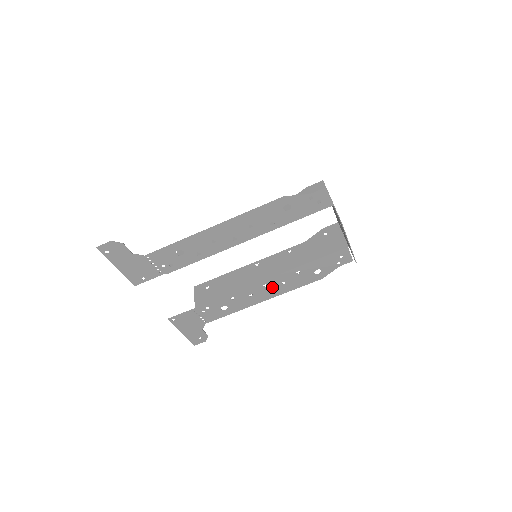
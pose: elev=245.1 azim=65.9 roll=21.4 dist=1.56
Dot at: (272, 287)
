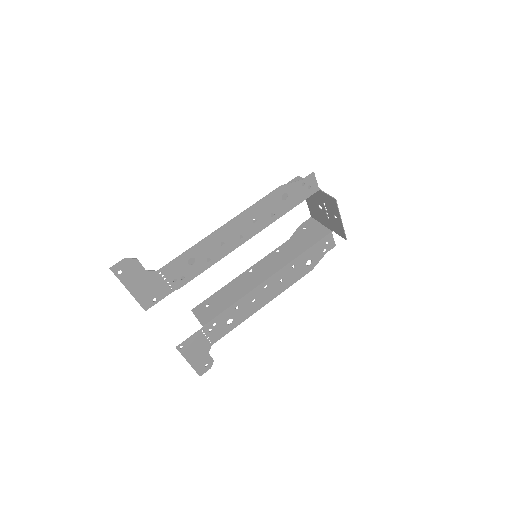
Dot at: (272, 287)
